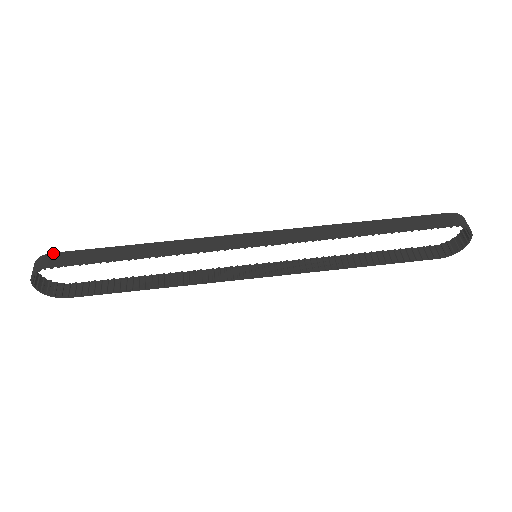
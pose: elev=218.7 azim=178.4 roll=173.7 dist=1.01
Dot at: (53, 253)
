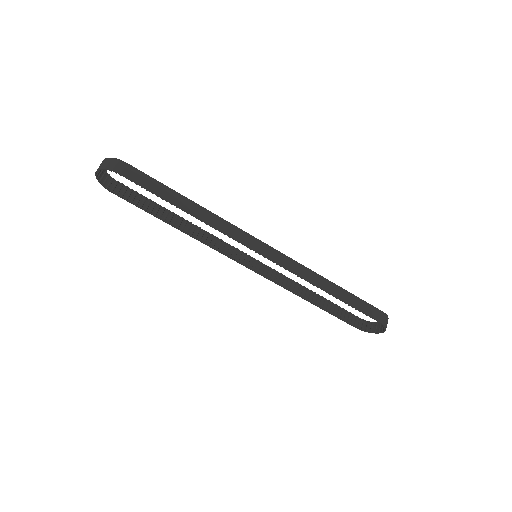
Dot at: (128, 164)
